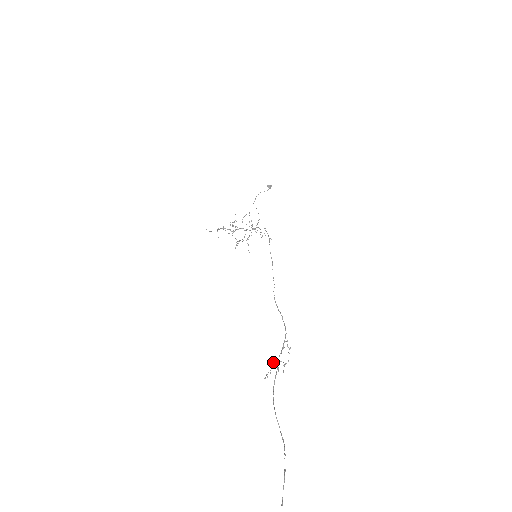
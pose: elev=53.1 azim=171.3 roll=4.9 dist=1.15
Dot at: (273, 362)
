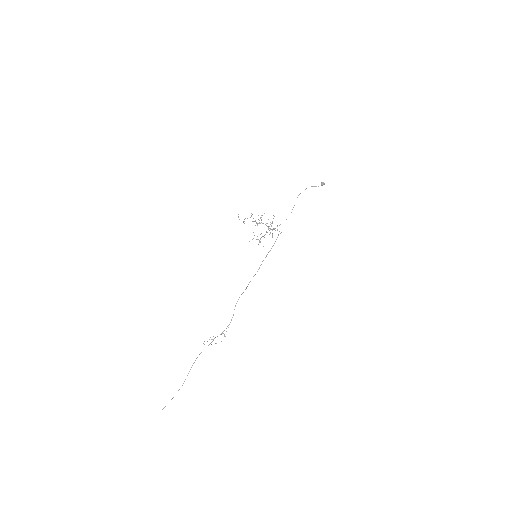
Dot at: (209, 339)
